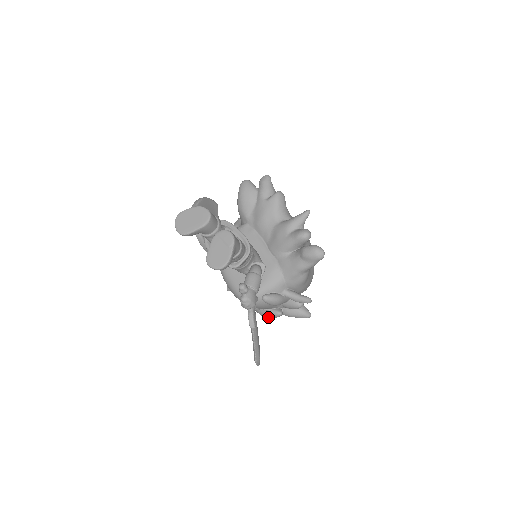
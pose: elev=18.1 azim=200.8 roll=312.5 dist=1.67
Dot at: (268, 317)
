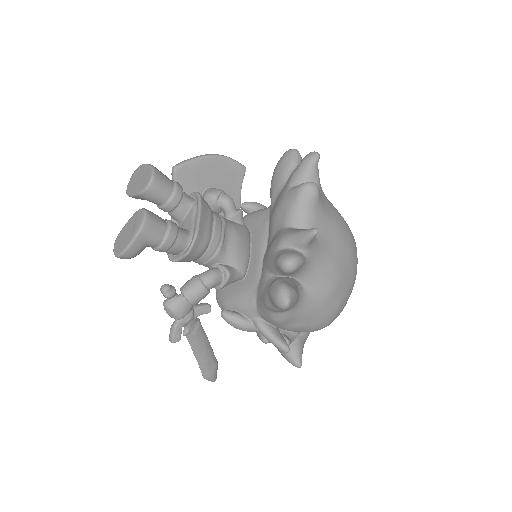
Dot at: occluded
